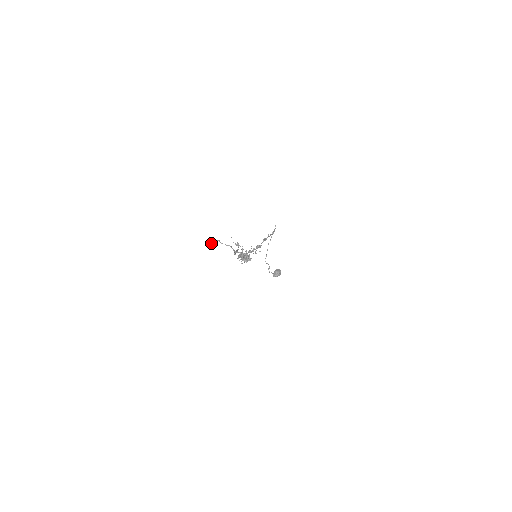
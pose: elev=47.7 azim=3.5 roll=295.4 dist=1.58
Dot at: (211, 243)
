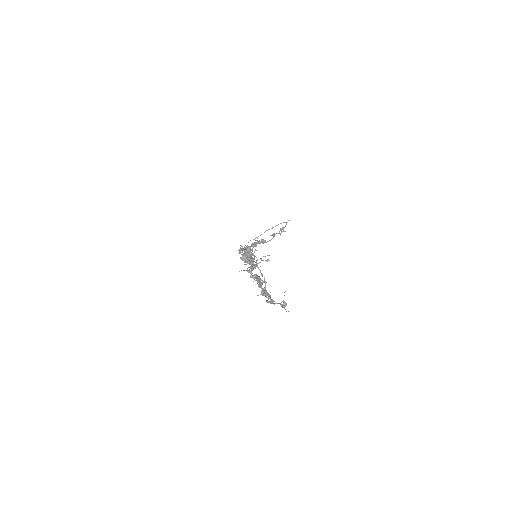
Dot at: (242, 246)
